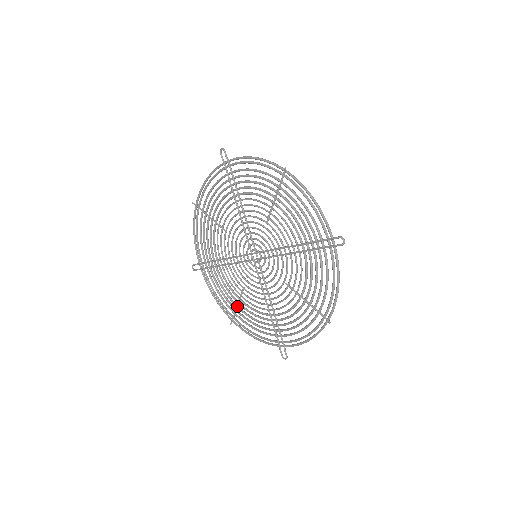
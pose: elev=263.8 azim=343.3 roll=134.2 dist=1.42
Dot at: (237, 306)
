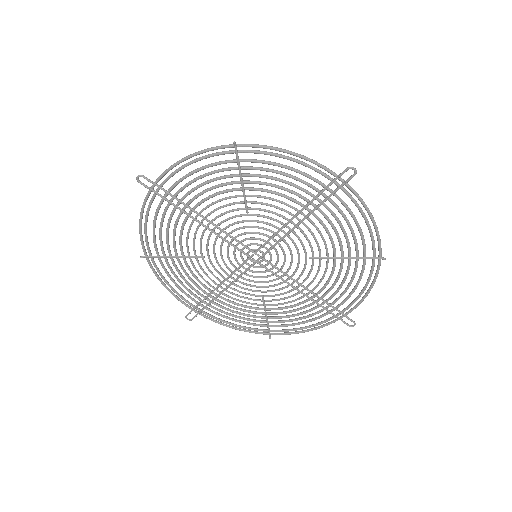
Dot at: (173, 257)
